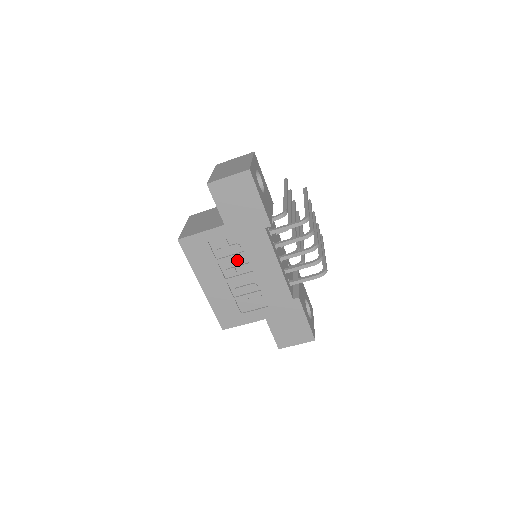
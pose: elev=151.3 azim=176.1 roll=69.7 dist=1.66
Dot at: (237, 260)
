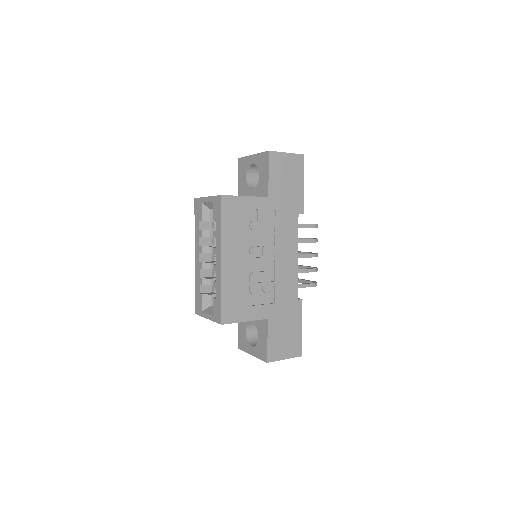
Dot at: (264, 240)
